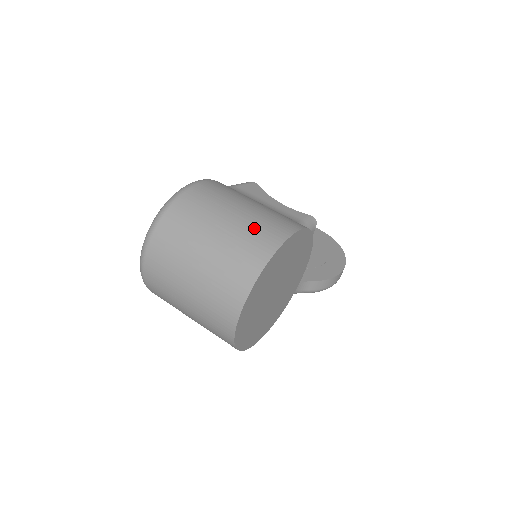
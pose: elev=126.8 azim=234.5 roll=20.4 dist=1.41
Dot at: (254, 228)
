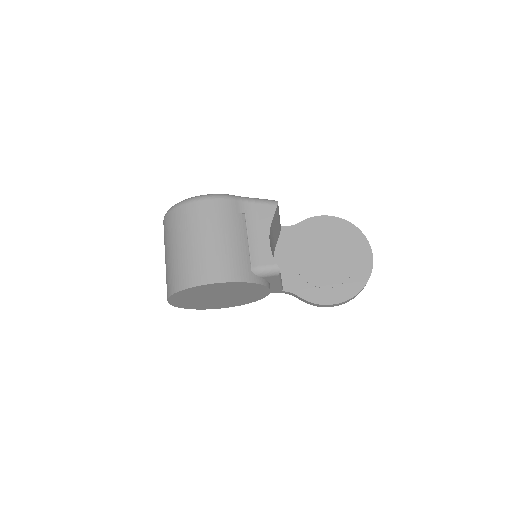
Dot at: (193, 262)
